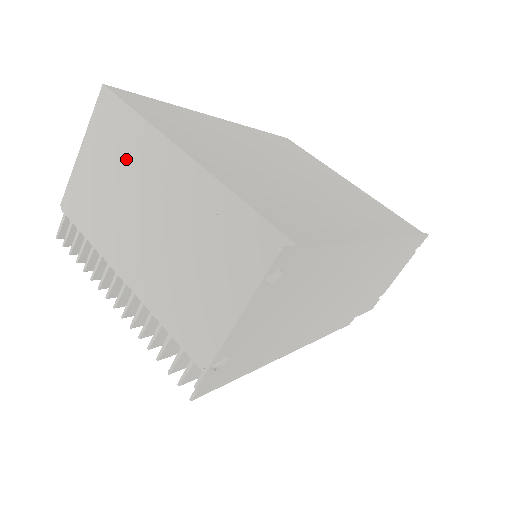
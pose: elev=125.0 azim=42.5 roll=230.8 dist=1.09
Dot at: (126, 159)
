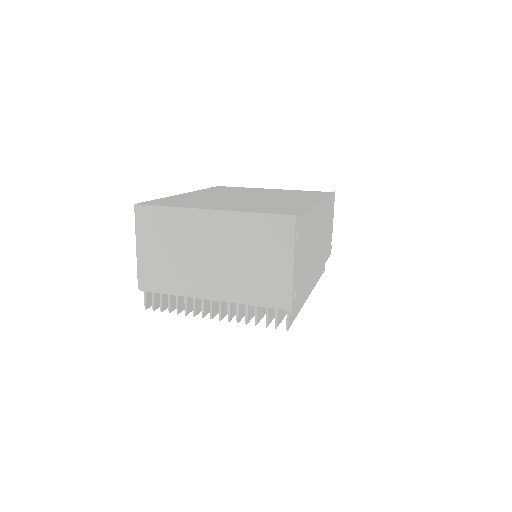
Dot at: (174, 234)
